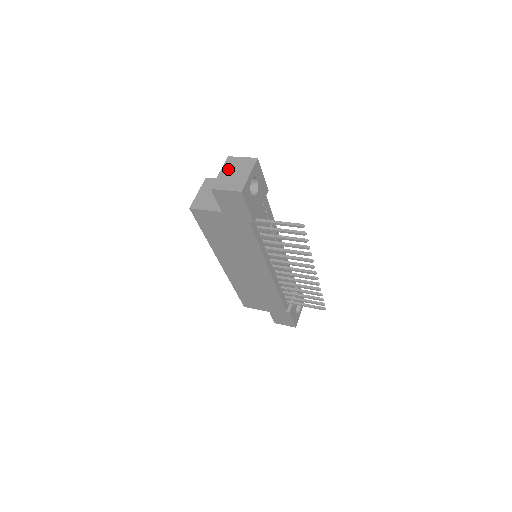
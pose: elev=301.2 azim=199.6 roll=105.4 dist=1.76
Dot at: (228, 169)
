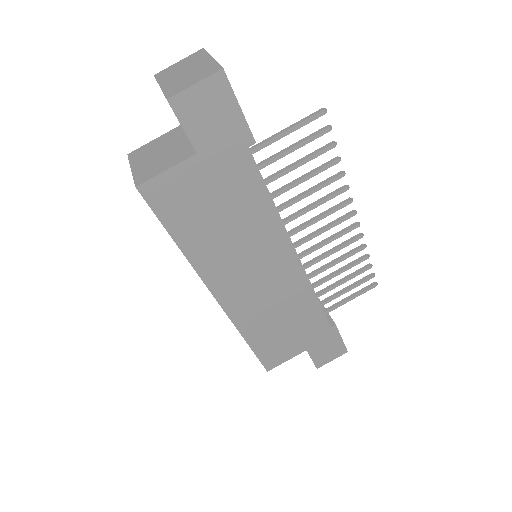
Dot at: (170, 77)
